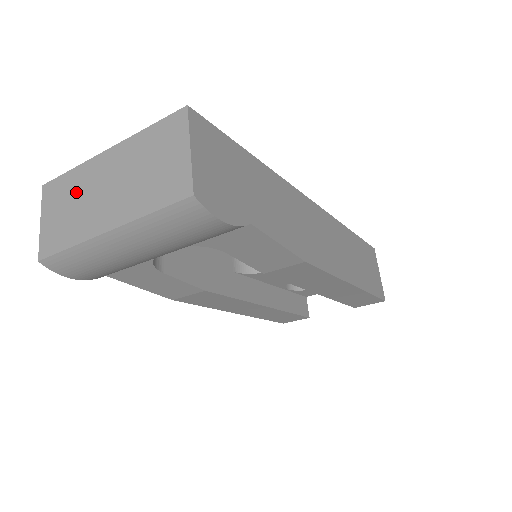
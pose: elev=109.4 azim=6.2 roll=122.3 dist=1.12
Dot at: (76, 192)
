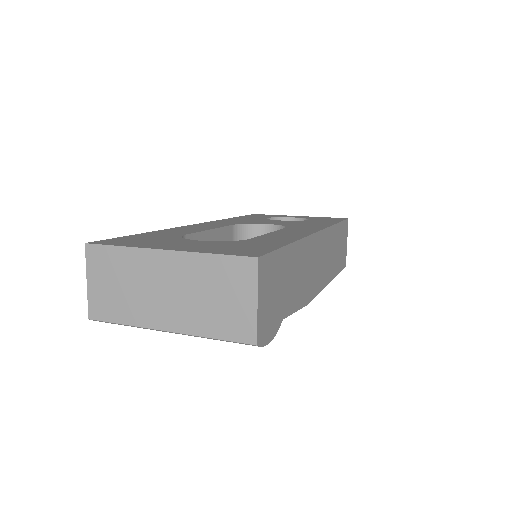
Dot at: (129, 274)
